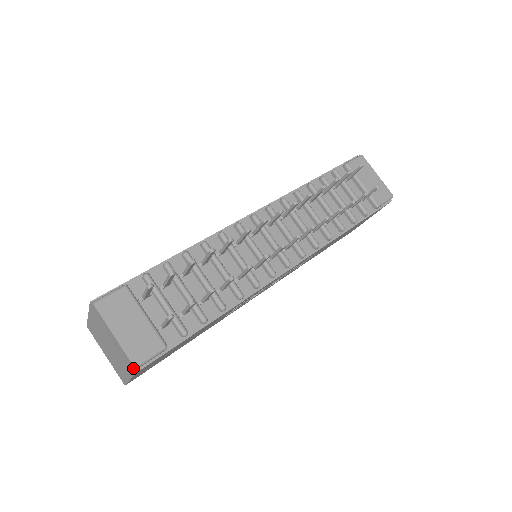
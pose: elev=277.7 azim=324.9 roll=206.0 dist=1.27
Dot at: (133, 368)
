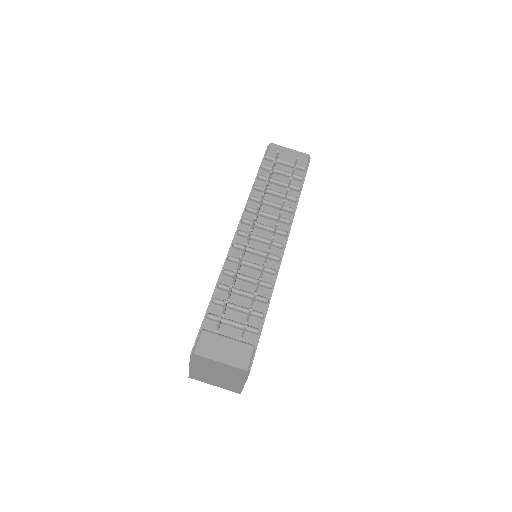
Dot at: (246, 372)
